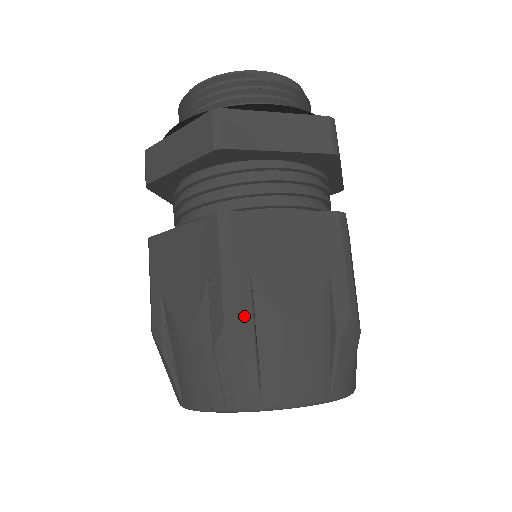
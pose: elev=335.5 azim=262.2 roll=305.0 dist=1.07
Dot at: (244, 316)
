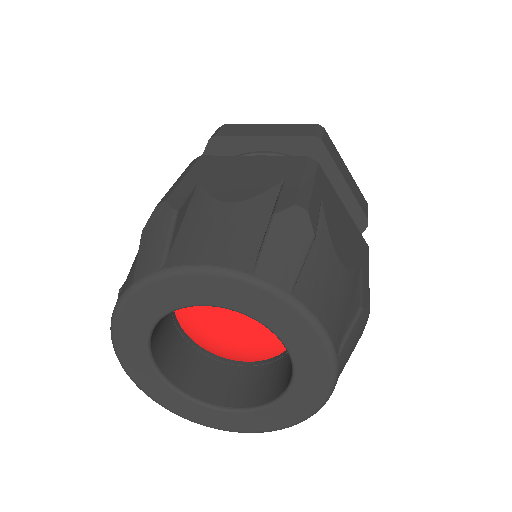
Dot at: (176, 197)
